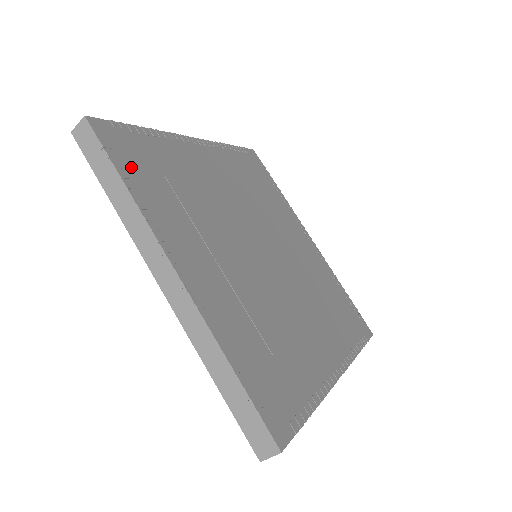
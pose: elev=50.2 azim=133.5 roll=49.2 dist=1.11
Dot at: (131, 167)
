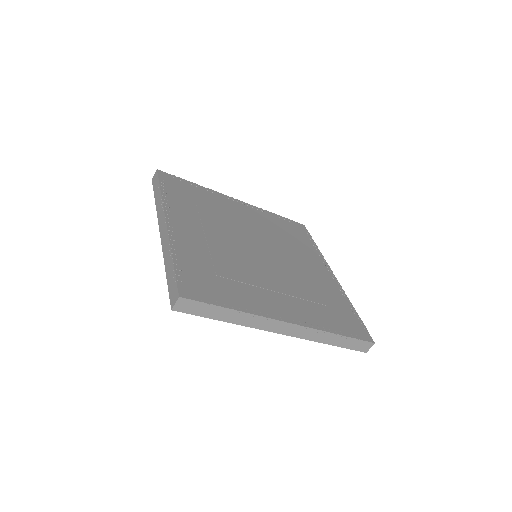
Dot at: (216, 295)
